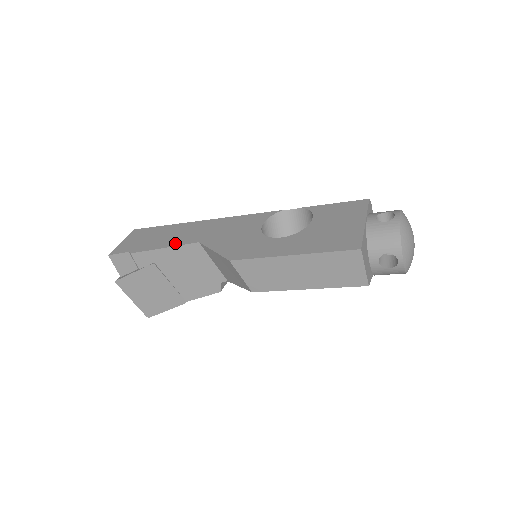
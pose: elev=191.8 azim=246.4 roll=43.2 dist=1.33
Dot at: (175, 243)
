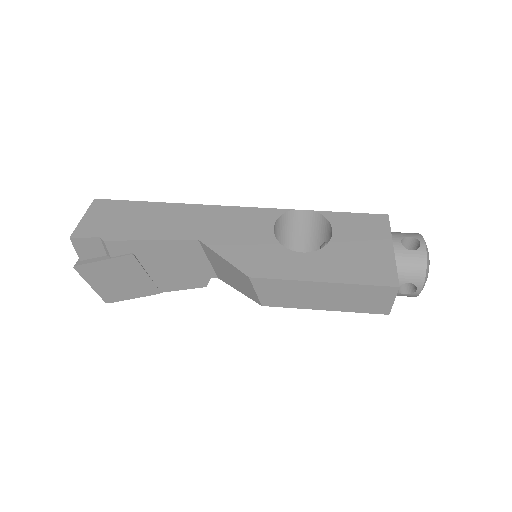
Dot at: (165, 235)
